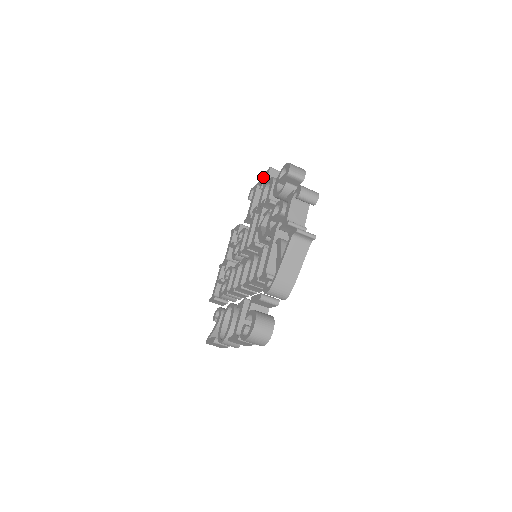
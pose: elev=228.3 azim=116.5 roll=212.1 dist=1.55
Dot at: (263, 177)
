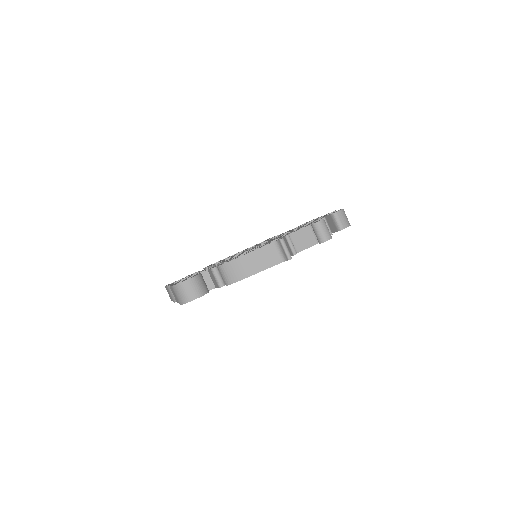
Dot at: occluded
